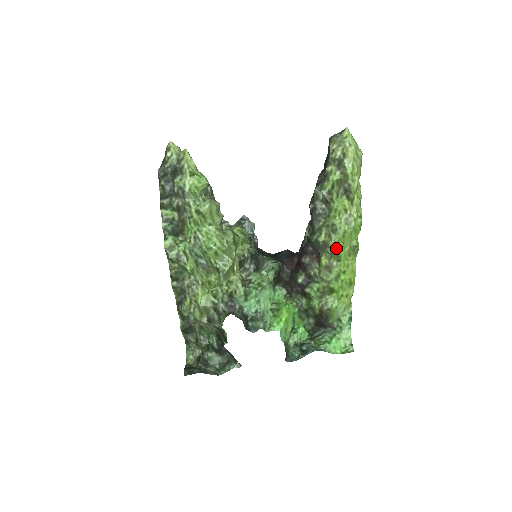
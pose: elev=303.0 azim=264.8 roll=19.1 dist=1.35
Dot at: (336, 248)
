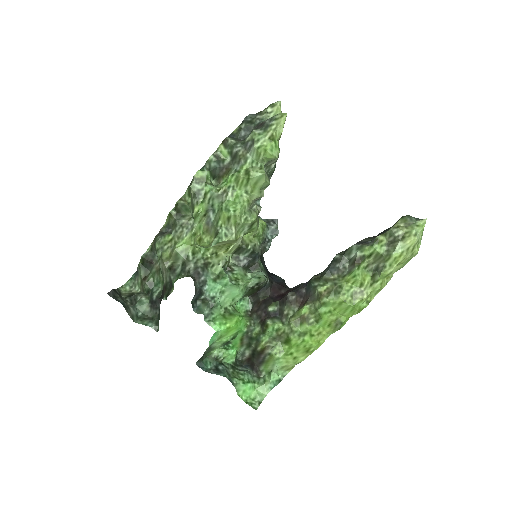
Dot at: (325, 308)
